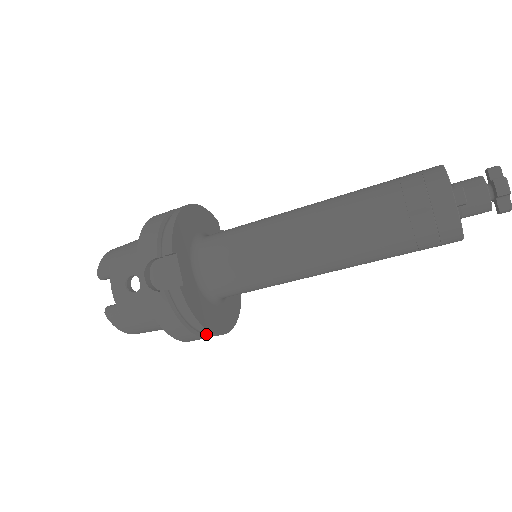
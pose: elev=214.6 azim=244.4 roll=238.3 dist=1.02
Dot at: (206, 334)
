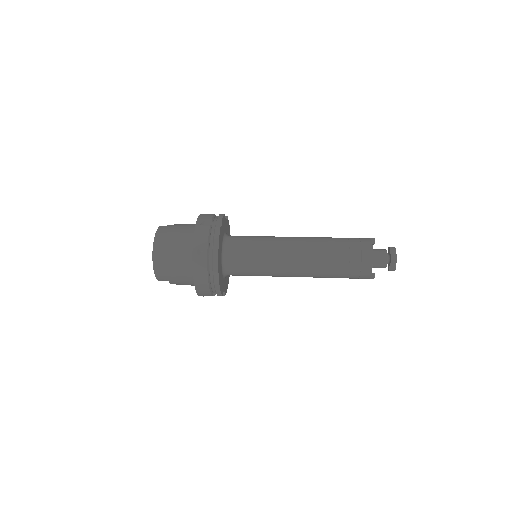
Dot at: occluded
